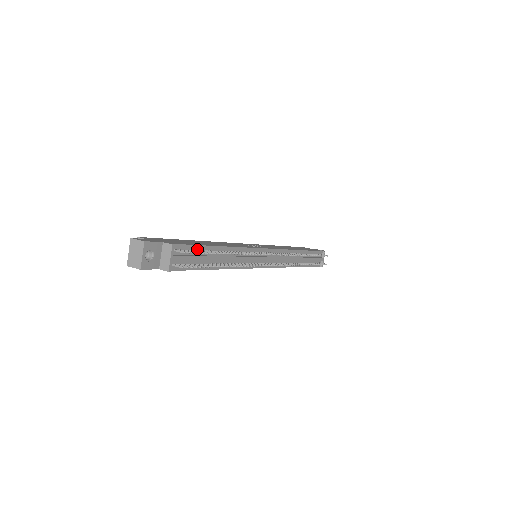
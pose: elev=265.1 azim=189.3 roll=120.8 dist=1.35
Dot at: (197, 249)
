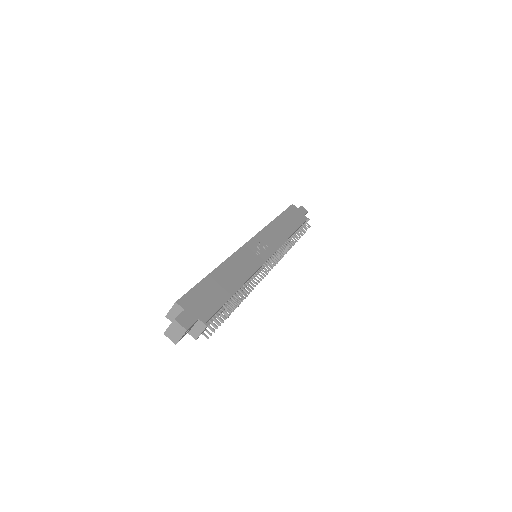
Dot at: (221, 308)
